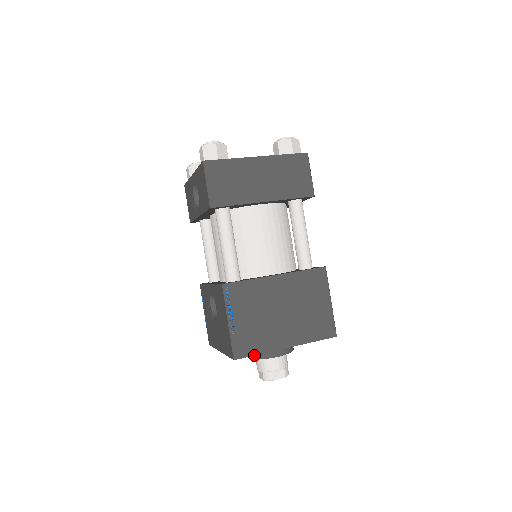
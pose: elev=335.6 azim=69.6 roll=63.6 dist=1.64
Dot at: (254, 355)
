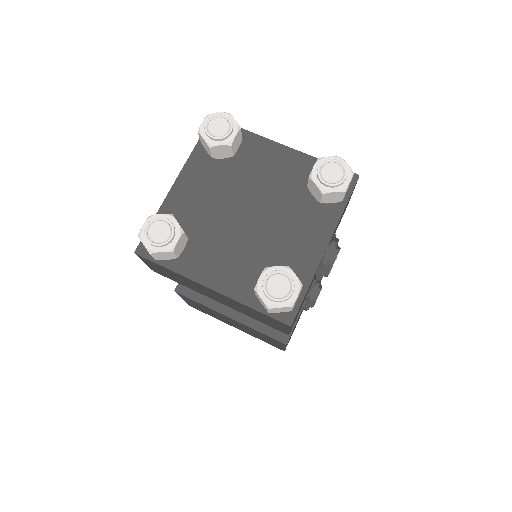
Dot at: occluded
